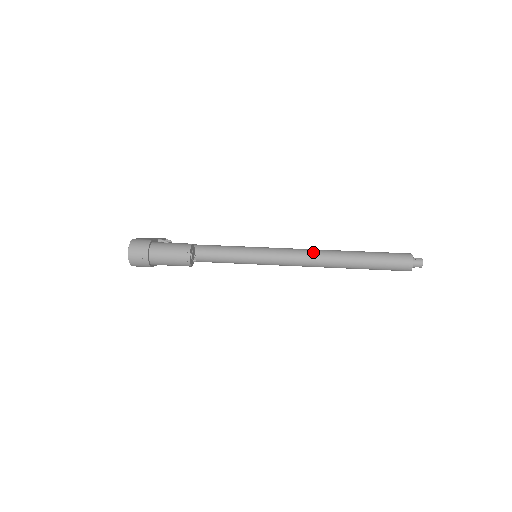
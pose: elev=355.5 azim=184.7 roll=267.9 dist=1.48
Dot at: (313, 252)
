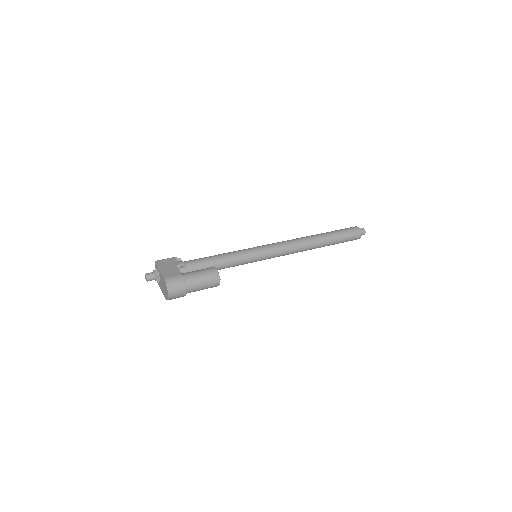
Dot at: (298, 244)
